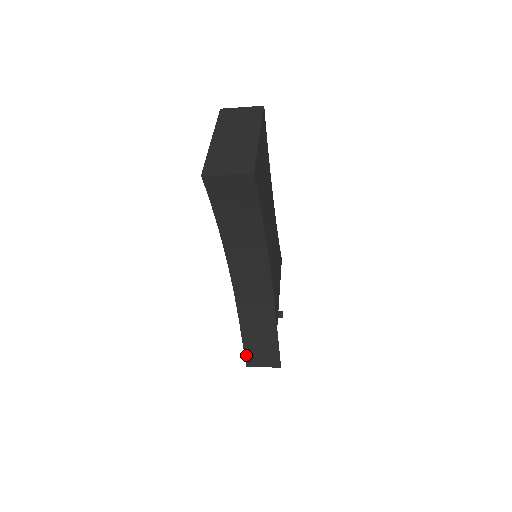
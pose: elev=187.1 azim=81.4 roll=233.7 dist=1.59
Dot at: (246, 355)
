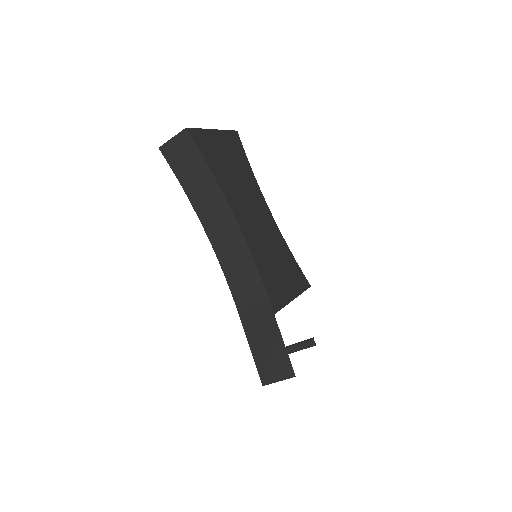
Dot at: (258, 366)
